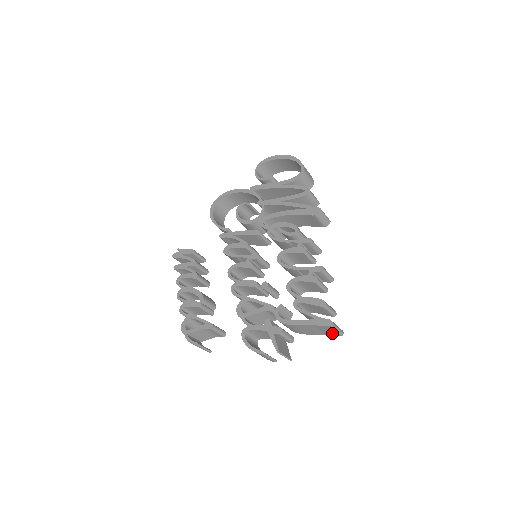
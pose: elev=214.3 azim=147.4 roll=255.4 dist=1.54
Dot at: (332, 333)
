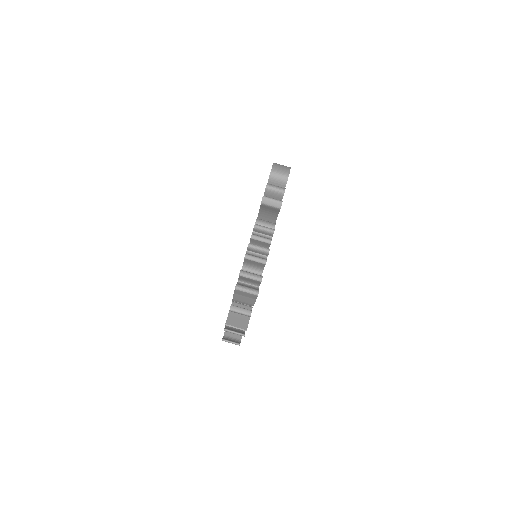
Dot at: (252, 296)
